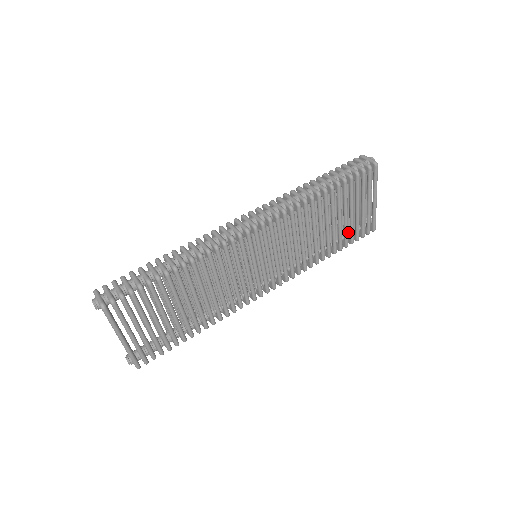
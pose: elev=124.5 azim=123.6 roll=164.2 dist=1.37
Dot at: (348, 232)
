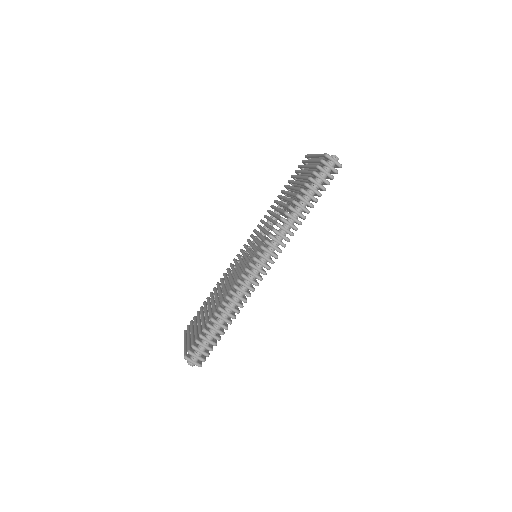
Dot at: occluded
